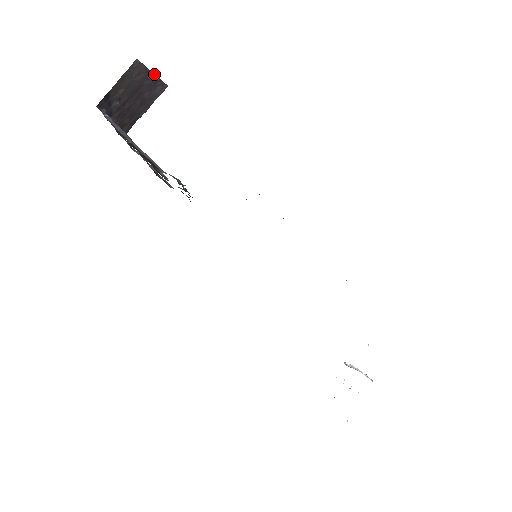
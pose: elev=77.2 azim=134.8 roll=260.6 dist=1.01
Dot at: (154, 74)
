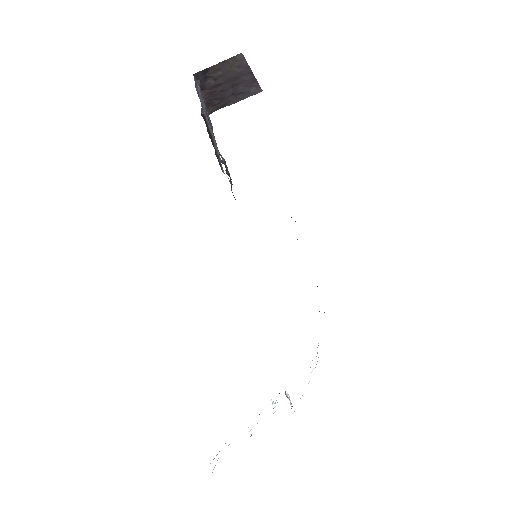
Dot at: (253, 74)
